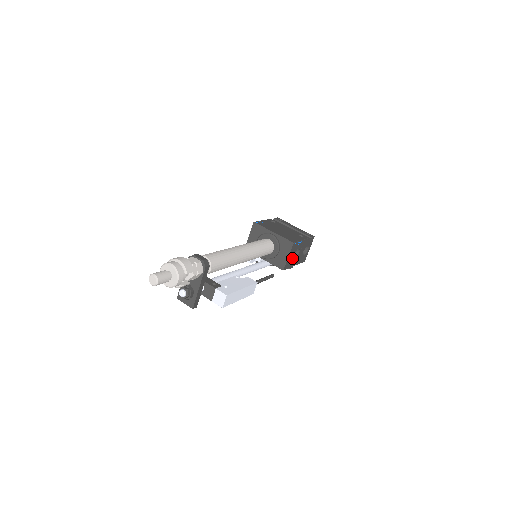
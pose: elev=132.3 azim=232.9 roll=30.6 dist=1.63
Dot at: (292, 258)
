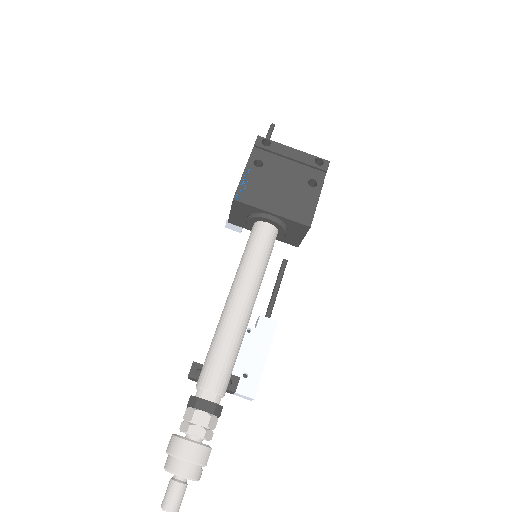
Dot at: occluded
